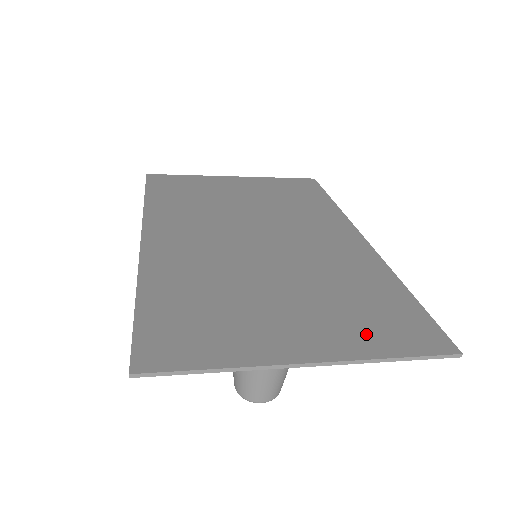
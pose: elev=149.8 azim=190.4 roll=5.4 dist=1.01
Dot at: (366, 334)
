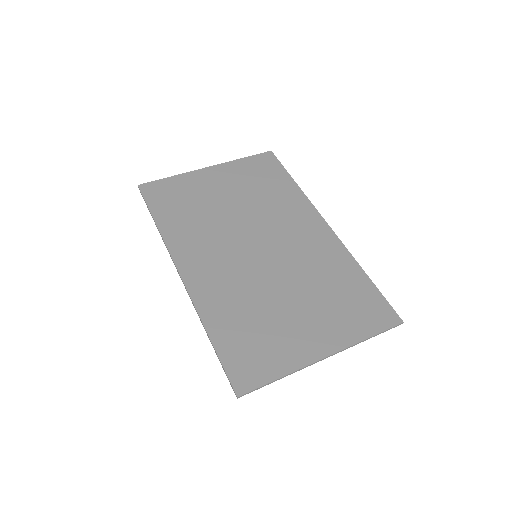
Dot at: (351, 323)
